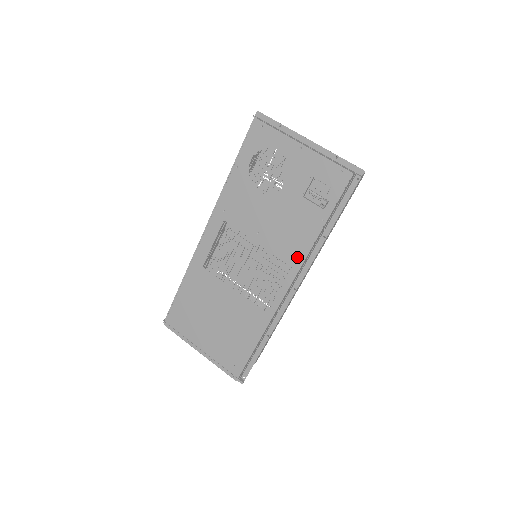
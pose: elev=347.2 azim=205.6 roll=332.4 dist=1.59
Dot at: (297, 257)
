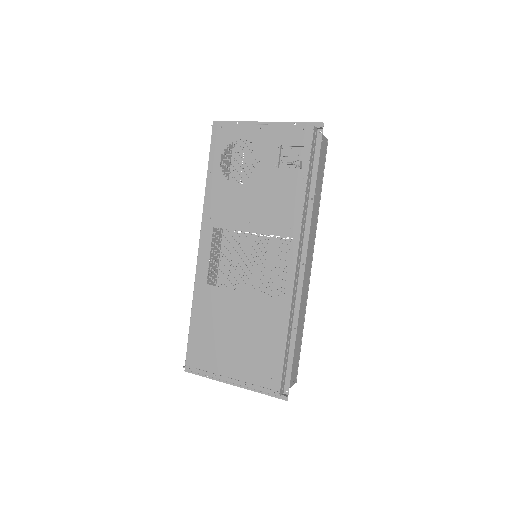
Dot at: (293, 227)
